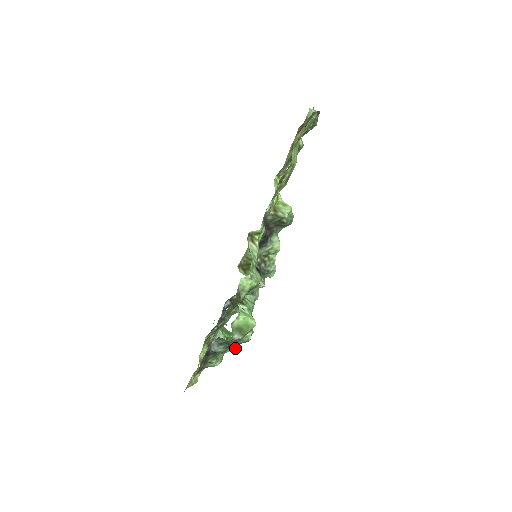
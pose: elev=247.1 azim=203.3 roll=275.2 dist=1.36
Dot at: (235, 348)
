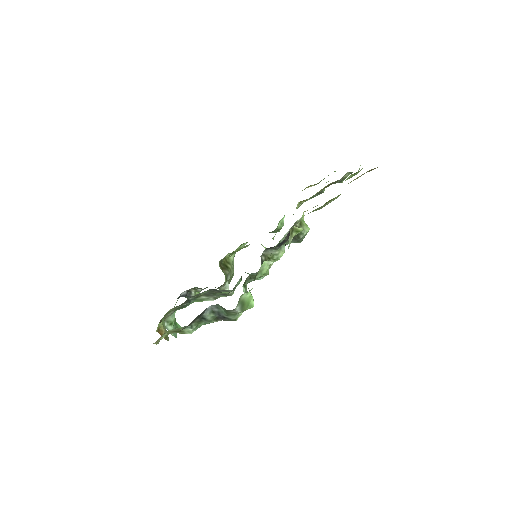
Dot at: (176, 335)
